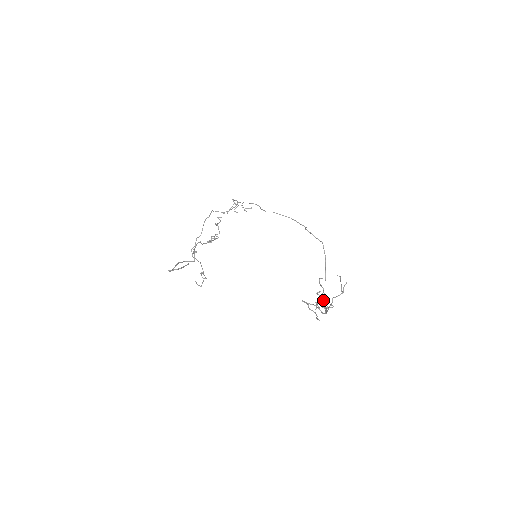
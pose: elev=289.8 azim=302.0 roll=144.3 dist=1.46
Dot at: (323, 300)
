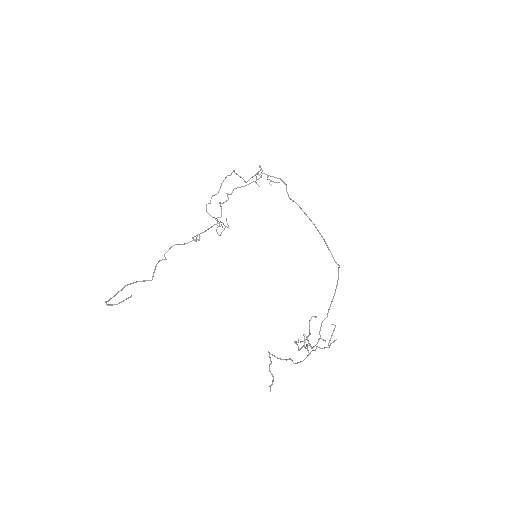
Dot at: occluded
